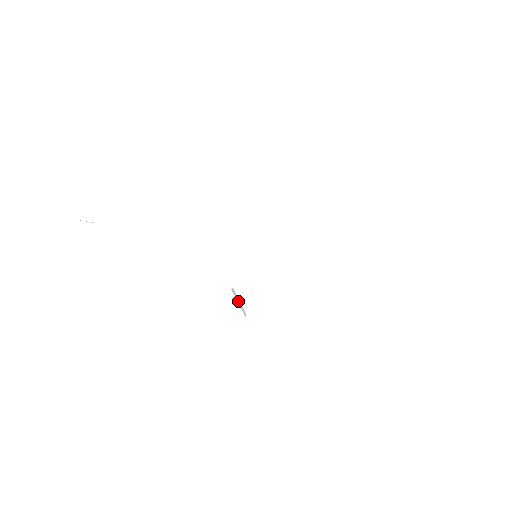
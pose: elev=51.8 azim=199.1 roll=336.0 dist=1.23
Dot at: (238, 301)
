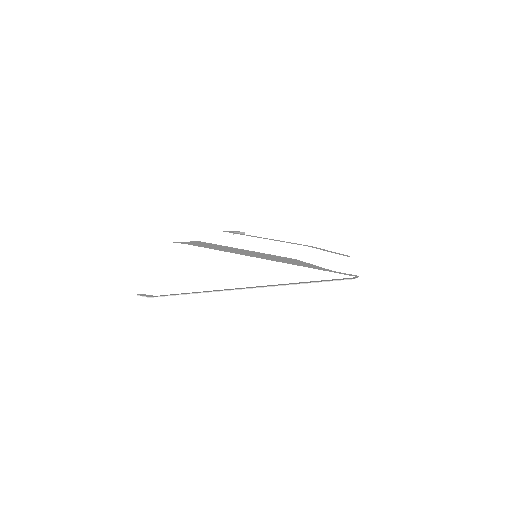
Dot at: occluded
